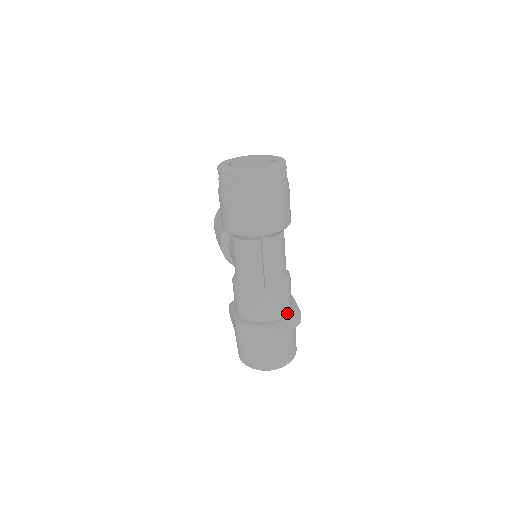
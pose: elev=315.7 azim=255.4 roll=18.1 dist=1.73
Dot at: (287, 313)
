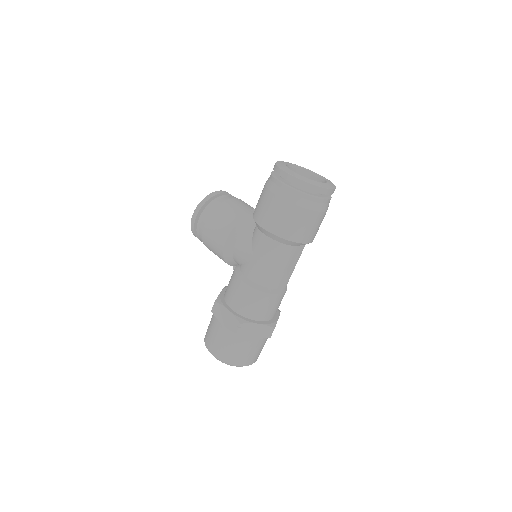
Dot at: occluded
